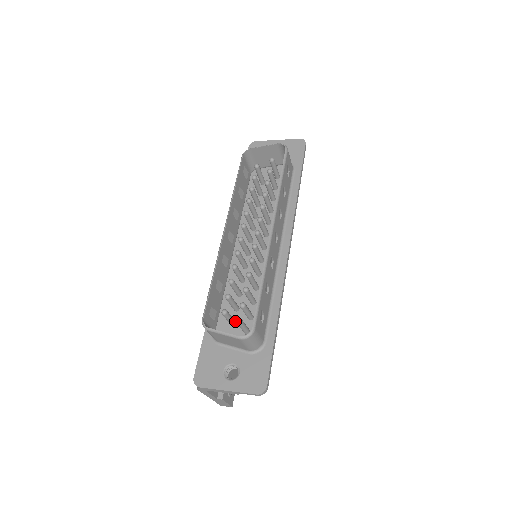
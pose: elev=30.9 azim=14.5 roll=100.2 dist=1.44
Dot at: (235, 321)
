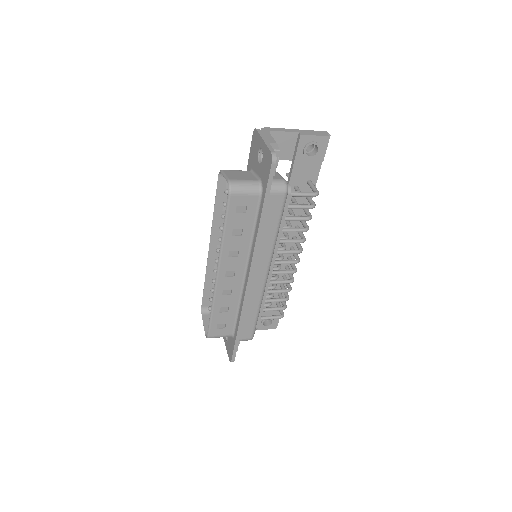
Dot at: occluded
